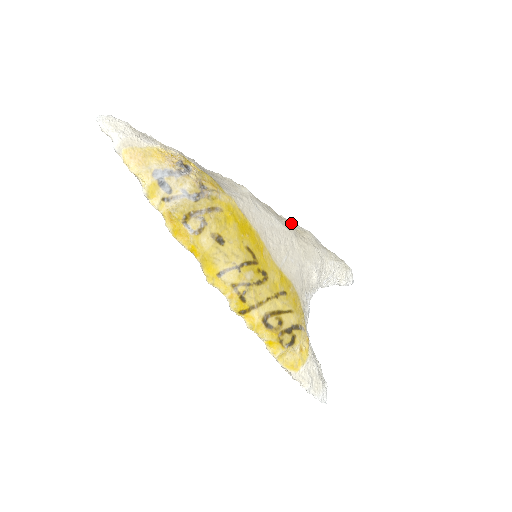
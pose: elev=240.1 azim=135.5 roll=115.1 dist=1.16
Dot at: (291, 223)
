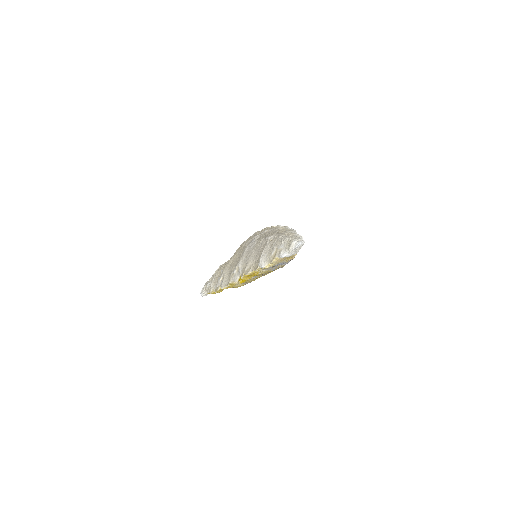
Dot at: occluded
